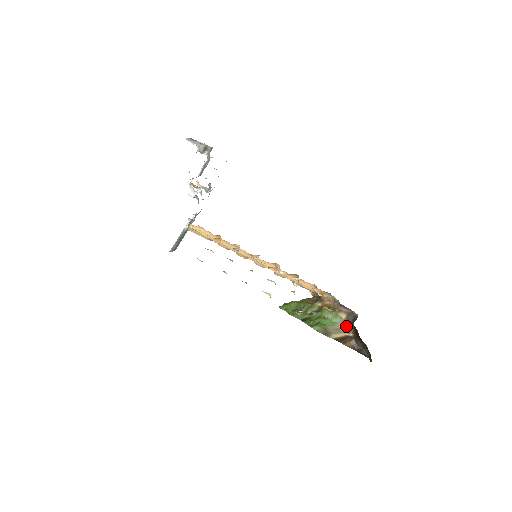
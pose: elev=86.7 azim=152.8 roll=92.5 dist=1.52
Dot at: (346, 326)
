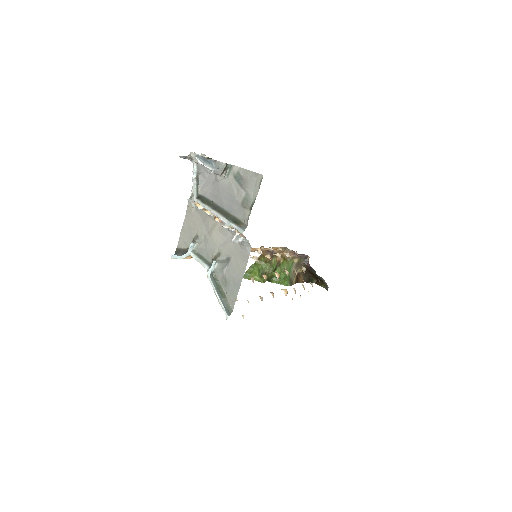
Dot at: (297, 267)
